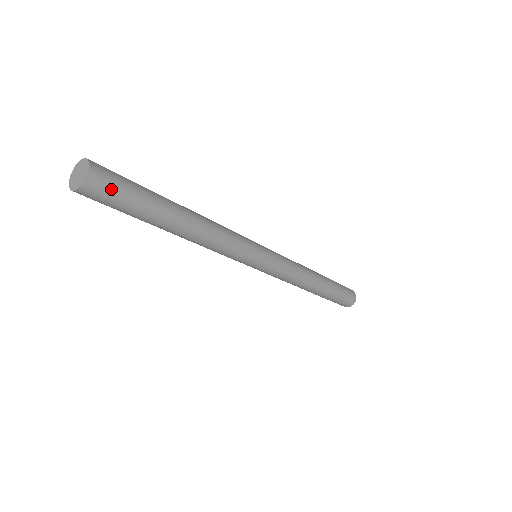
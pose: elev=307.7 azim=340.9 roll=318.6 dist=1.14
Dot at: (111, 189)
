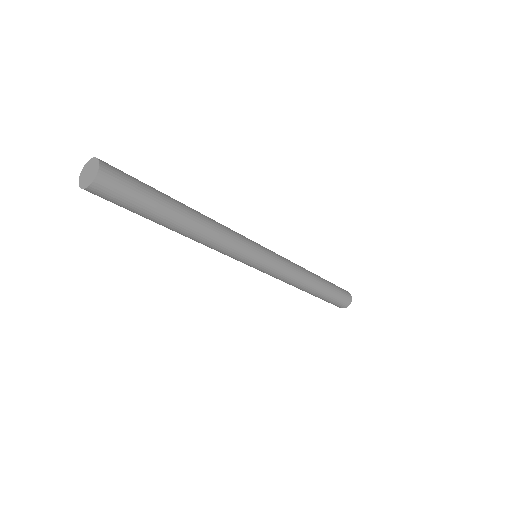
Dot at: (109, 199)
